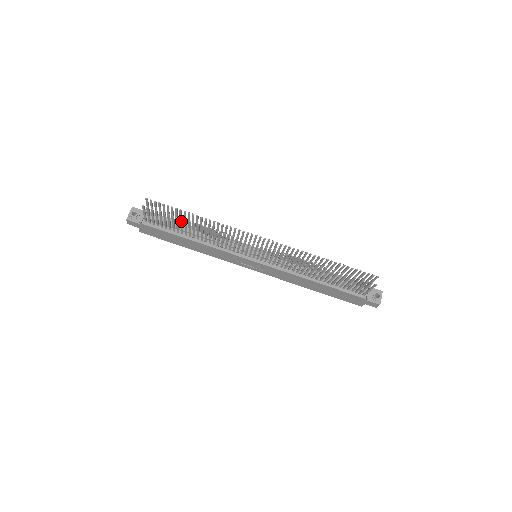
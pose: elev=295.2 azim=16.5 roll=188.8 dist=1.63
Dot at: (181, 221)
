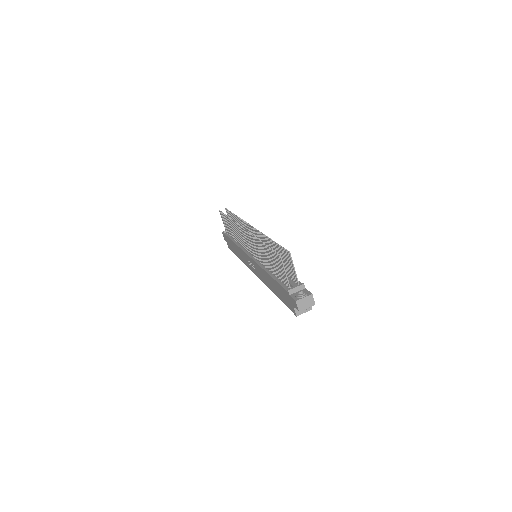
Dot at: (227, 219)
